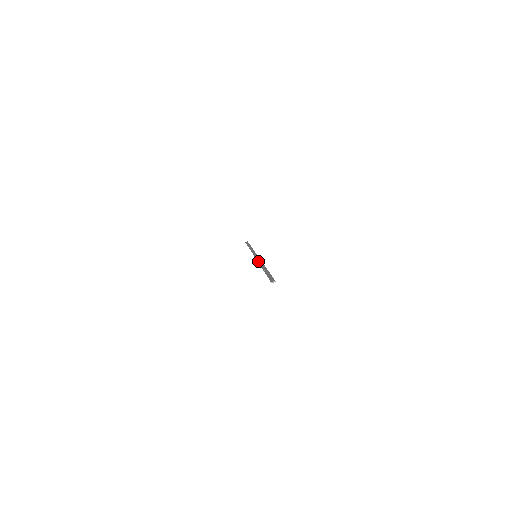
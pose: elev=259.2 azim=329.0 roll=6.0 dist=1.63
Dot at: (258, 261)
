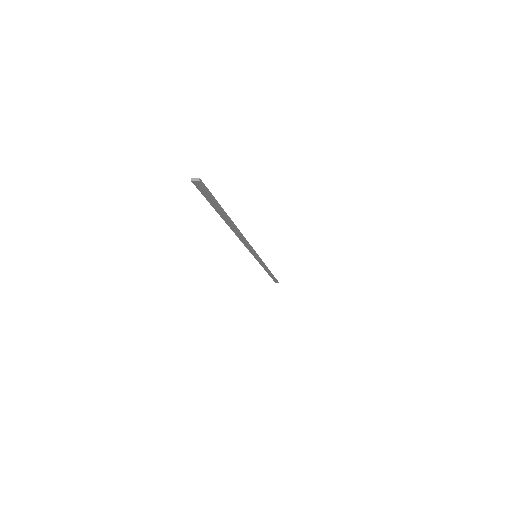
Dot at: occluded
